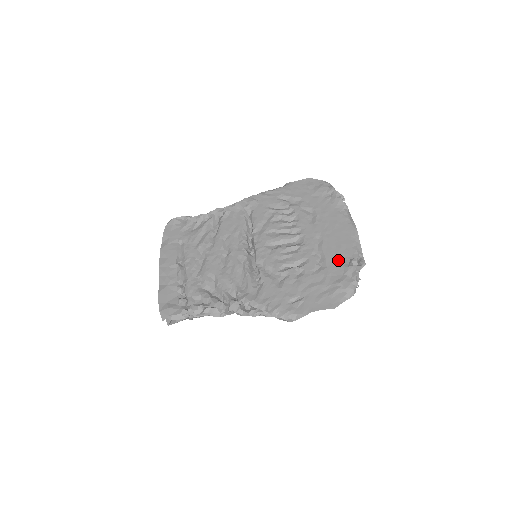
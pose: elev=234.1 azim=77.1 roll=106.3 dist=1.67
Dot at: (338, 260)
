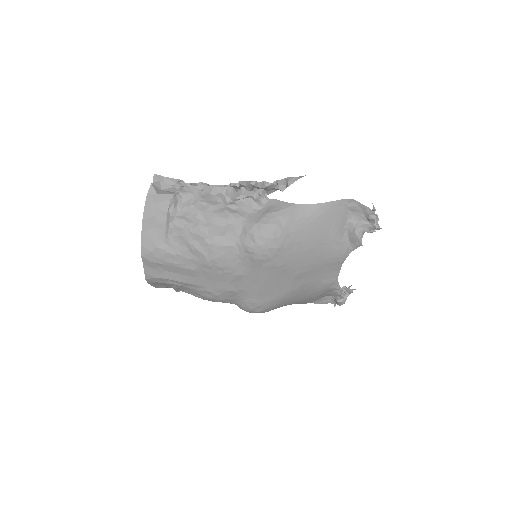
Dot at: occluded
